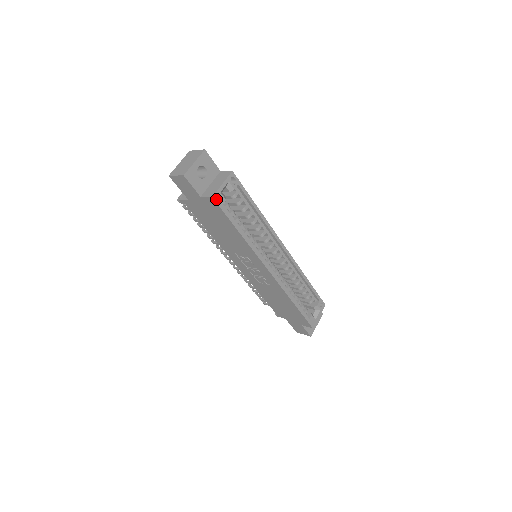
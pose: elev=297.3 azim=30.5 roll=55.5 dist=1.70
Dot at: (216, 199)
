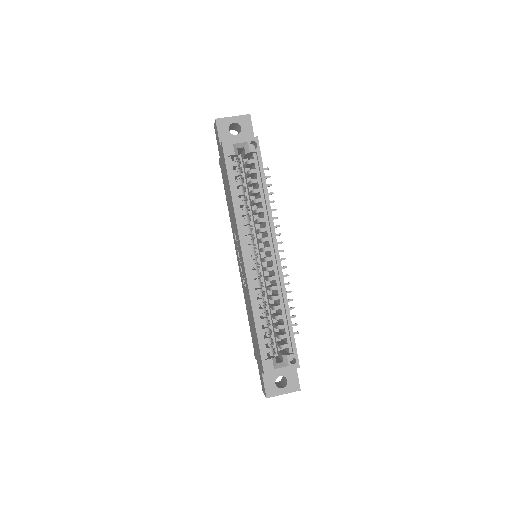
Dot at: (225, 146)
